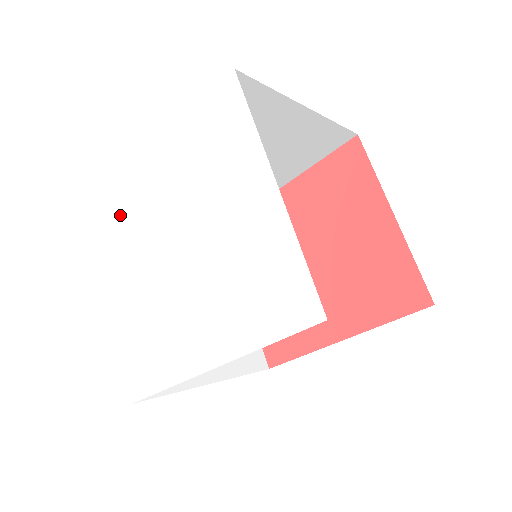
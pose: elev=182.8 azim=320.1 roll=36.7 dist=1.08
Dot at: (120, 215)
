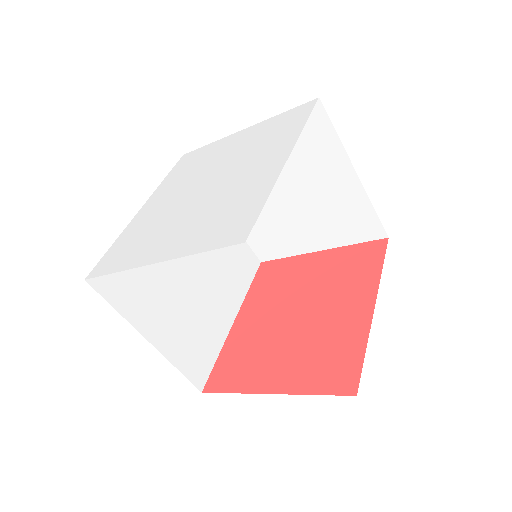
Dot at: (129, 241)
